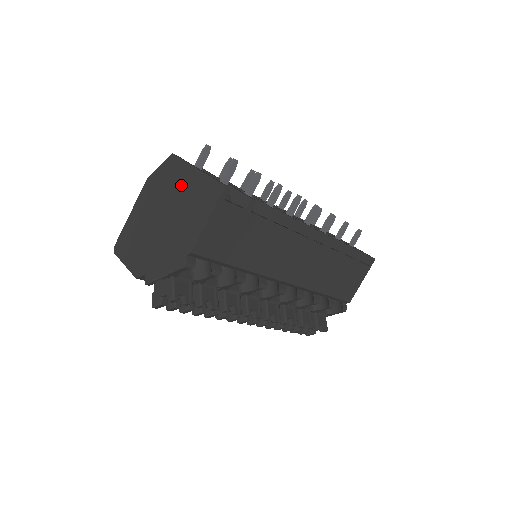
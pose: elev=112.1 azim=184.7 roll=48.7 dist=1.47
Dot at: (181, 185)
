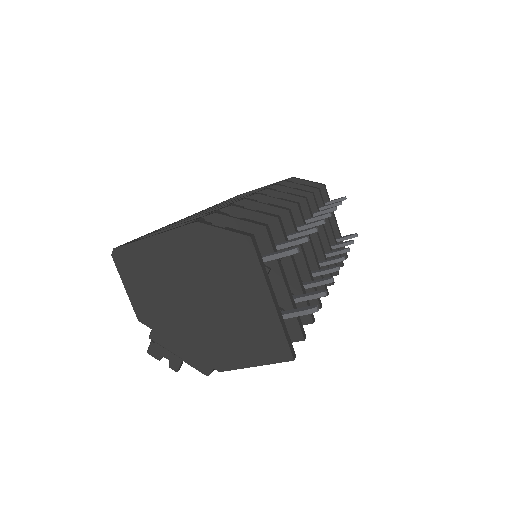
Dot at: (243, 294)
